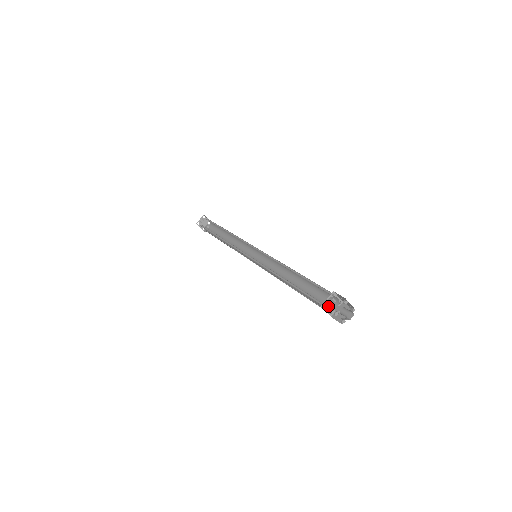
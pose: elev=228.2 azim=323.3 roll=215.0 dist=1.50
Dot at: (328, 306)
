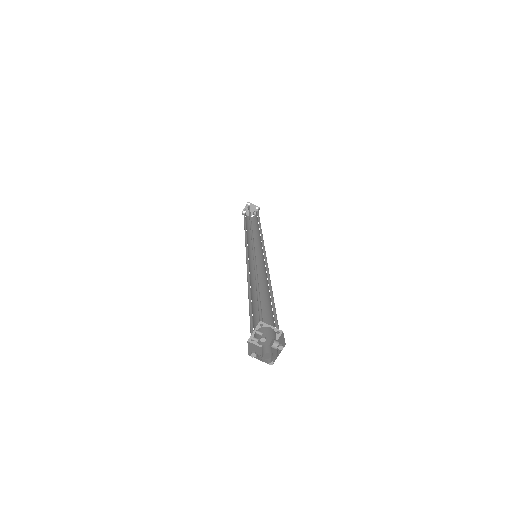
Dot at: (271, 335)
